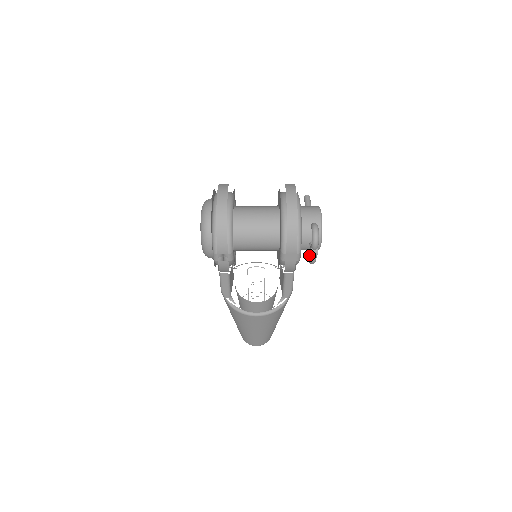
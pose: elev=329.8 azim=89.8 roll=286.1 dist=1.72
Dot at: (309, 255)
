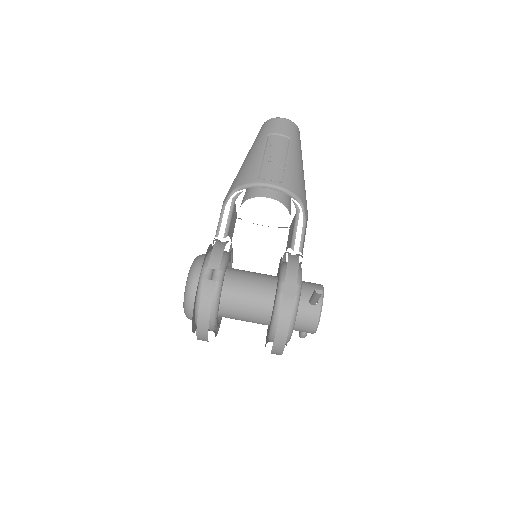
Dot at: occluded
